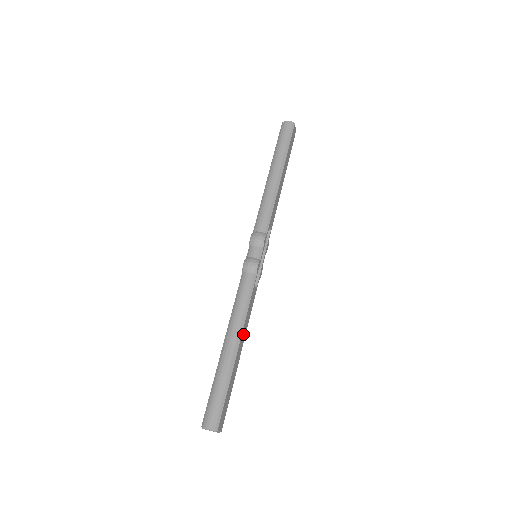
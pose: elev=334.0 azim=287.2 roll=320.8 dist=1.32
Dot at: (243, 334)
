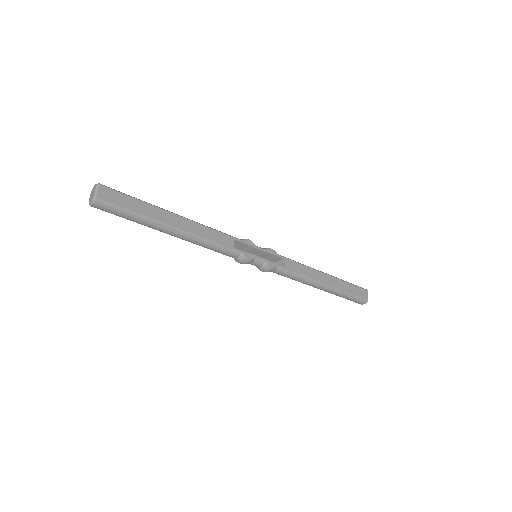
Dot at: (191, 226)
